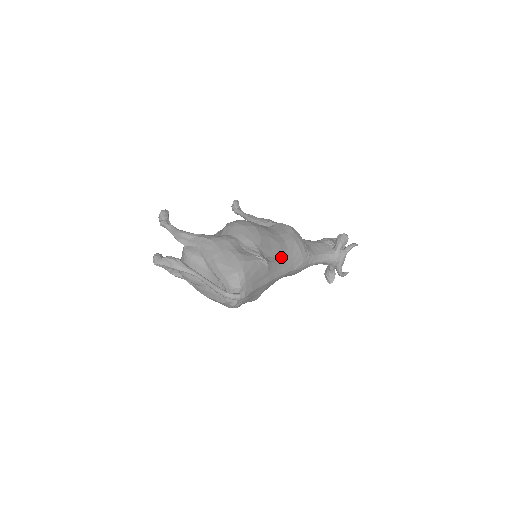
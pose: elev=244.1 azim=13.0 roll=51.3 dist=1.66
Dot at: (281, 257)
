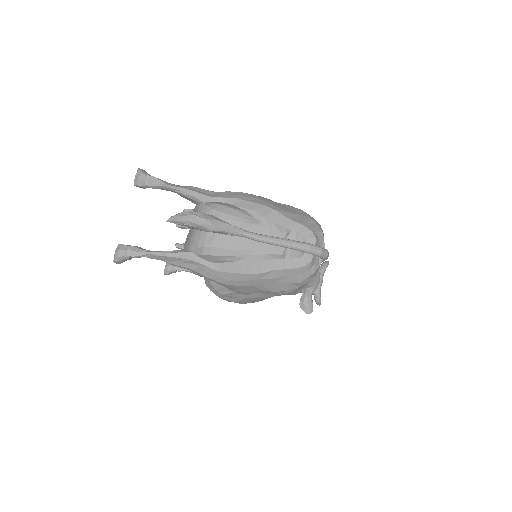
Dot at: occluded
